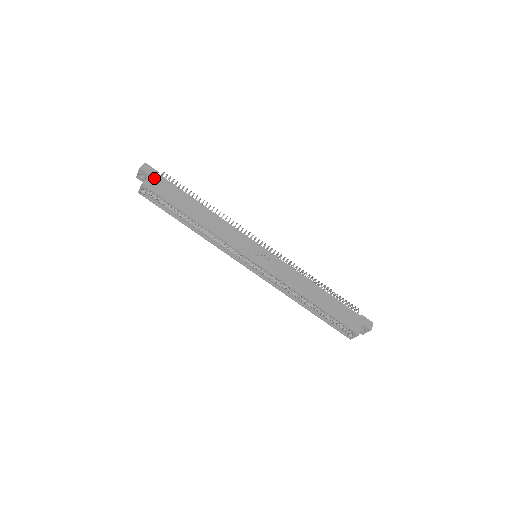
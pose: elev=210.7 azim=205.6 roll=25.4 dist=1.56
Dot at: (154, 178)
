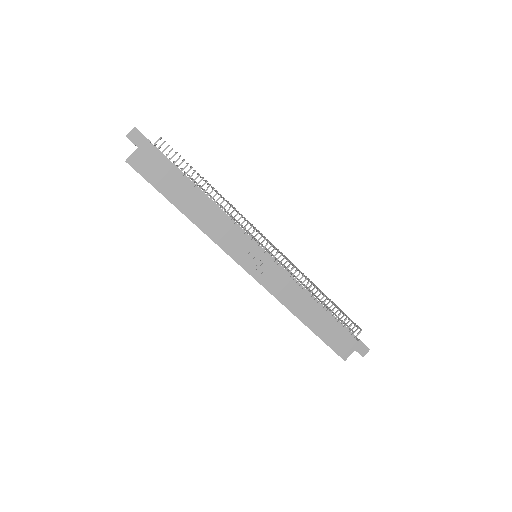
Dot at: (143, 152)
